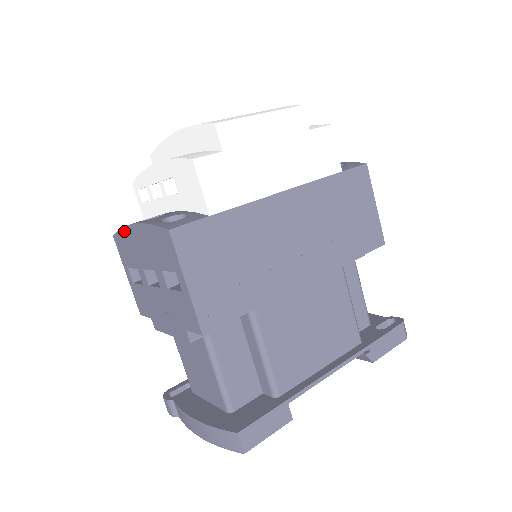
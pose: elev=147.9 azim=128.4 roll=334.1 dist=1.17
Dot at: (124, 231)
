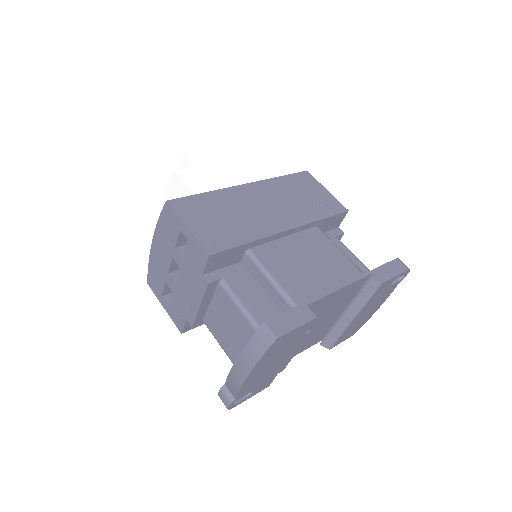
Dot at: (150, 261)
